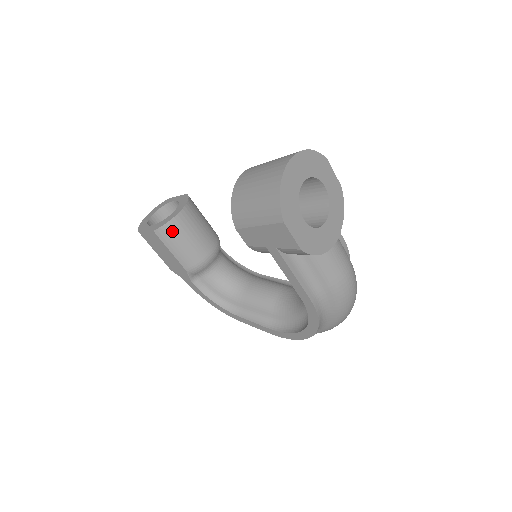
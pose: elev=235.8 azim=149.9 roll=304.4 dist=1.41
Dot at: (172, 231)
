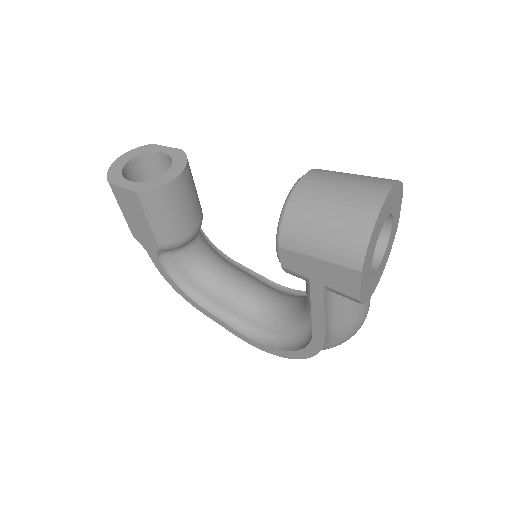
Dot at: (161, 199)
